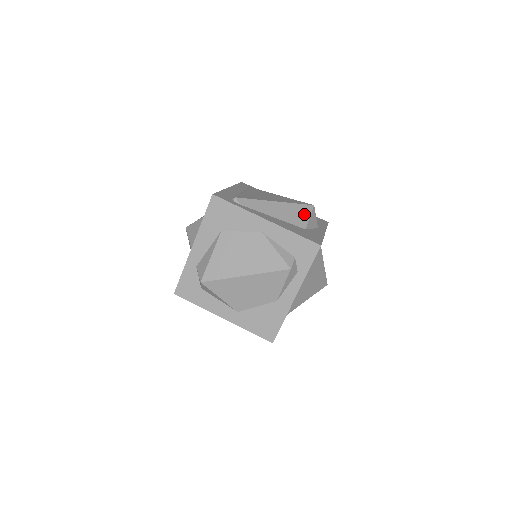
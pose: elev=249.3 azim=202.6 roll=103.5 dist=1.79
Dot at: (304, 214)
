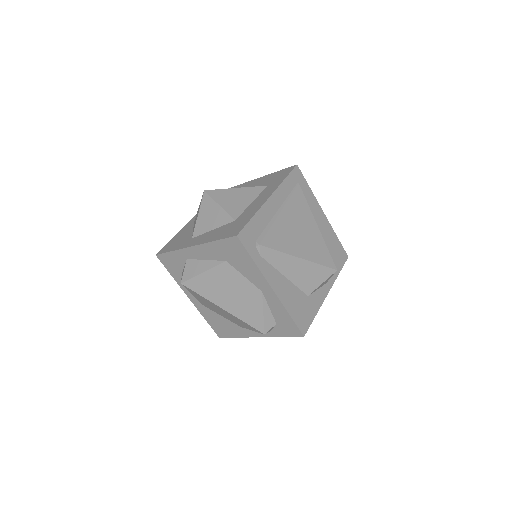
Dot at: (319, 279)
